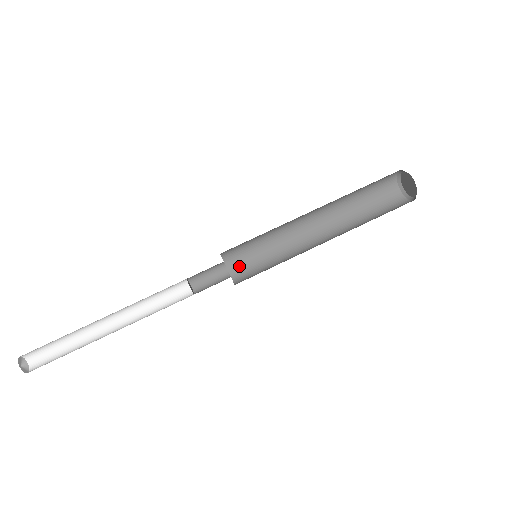
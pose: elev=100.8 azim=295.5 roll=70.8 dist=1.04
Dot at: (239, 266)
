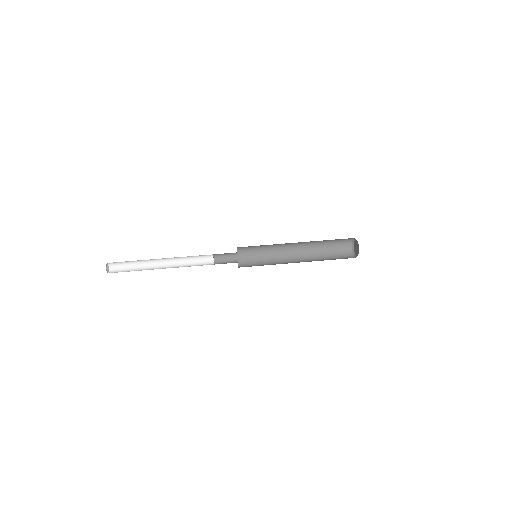
Dot at: (244, 256)
